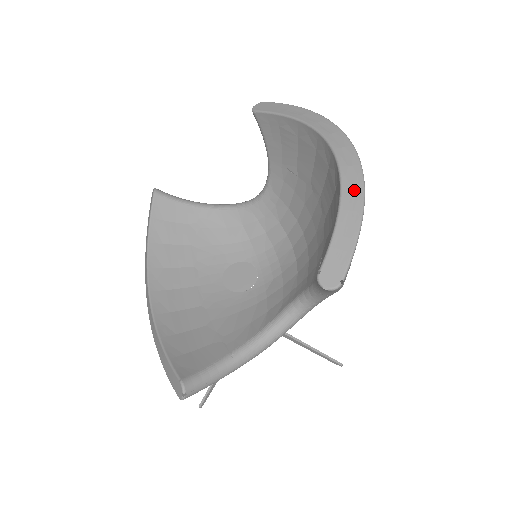
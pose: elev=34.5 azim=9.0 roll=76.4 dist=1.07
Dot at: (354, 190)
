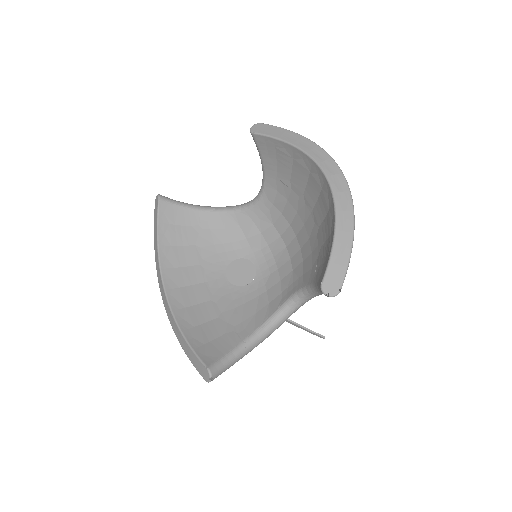
Dot at: (346, 213)
